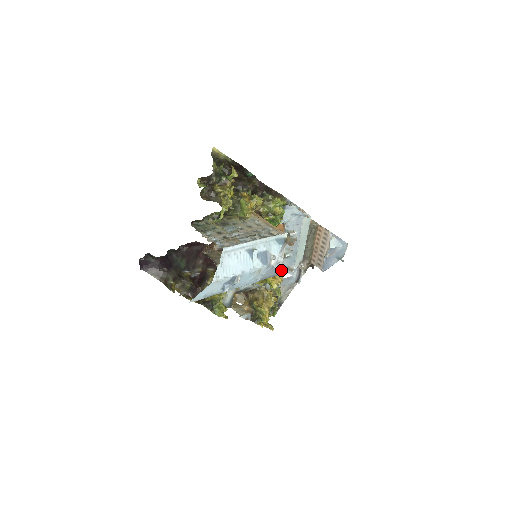
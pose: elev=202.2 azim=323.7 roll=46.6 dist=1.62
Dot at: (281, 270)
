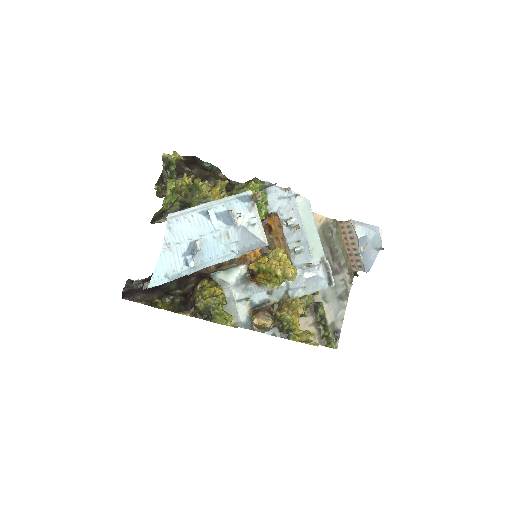
Dot at: (266, 239)
